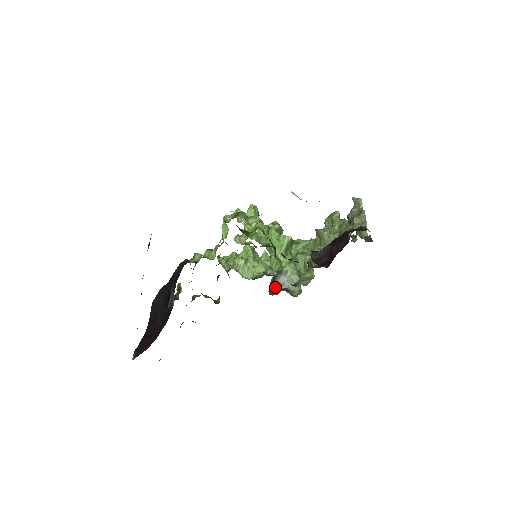
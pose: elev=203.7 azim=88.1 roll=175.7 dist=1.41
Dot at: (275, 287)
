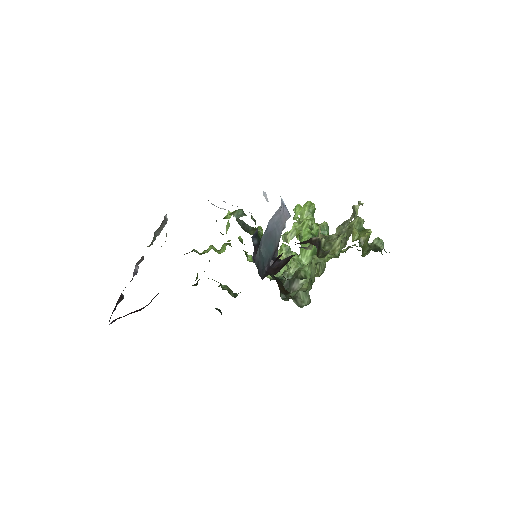
Dot at: occluded
